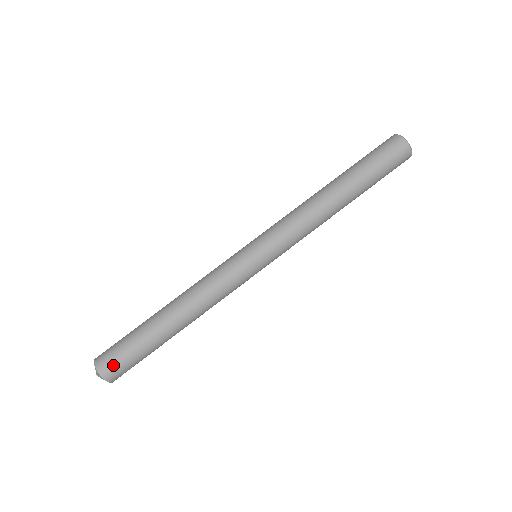
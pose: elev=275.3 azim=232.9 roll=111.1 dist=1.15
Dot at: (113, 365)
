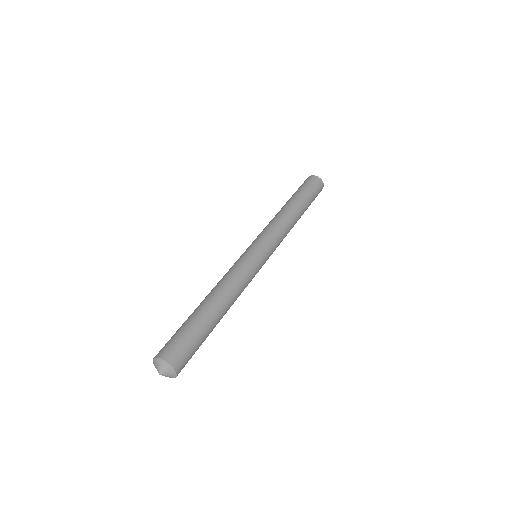
Dot at: (167, 347)
